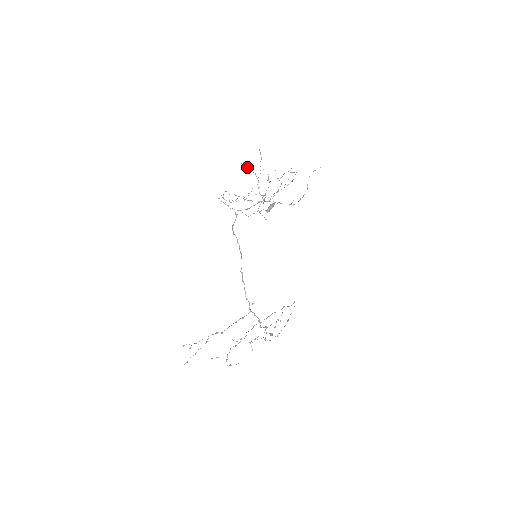
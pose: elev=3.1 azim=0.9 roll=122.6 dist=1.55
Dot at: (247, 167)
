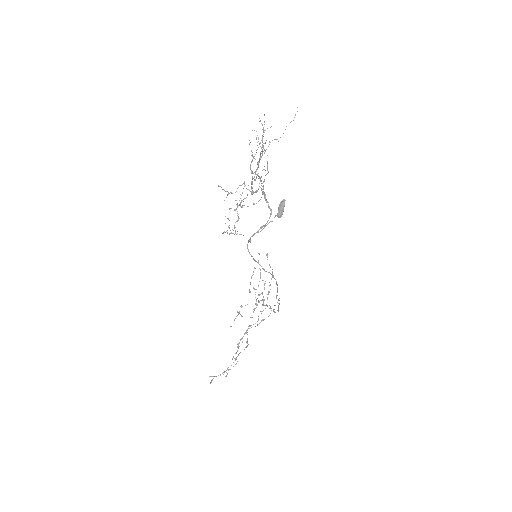
Dot at: (258, 178)
